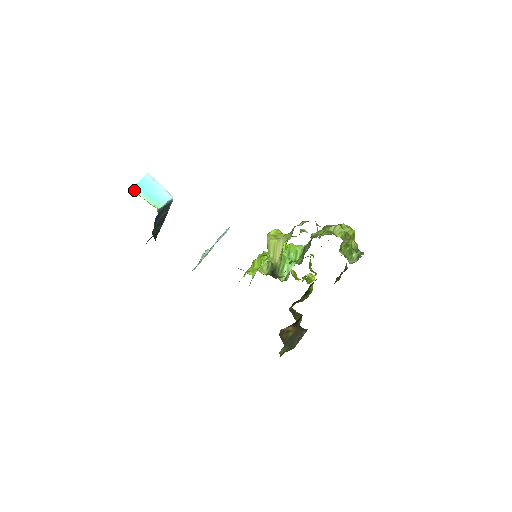
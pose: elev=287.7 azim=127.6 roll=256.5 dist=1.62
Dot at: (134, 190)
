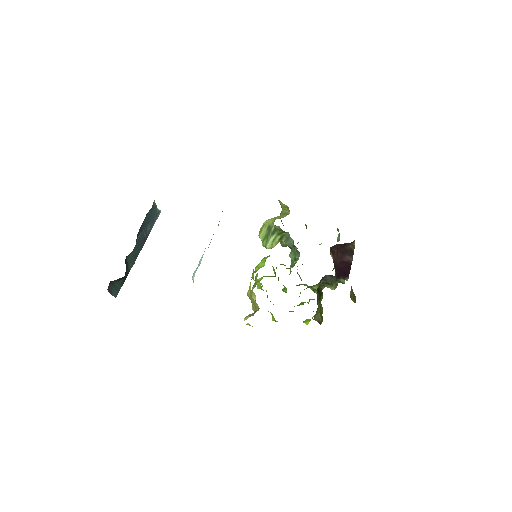
Dot at: occluded
